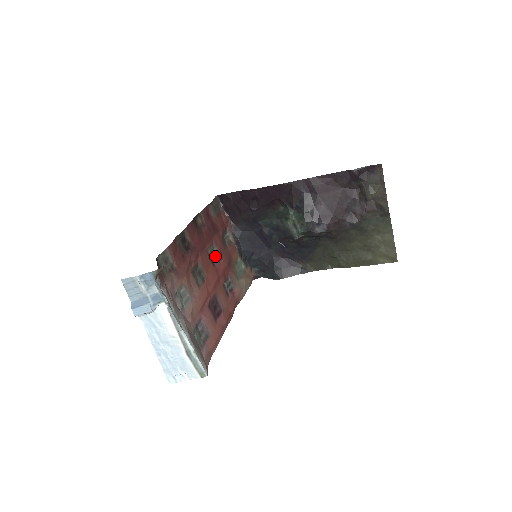
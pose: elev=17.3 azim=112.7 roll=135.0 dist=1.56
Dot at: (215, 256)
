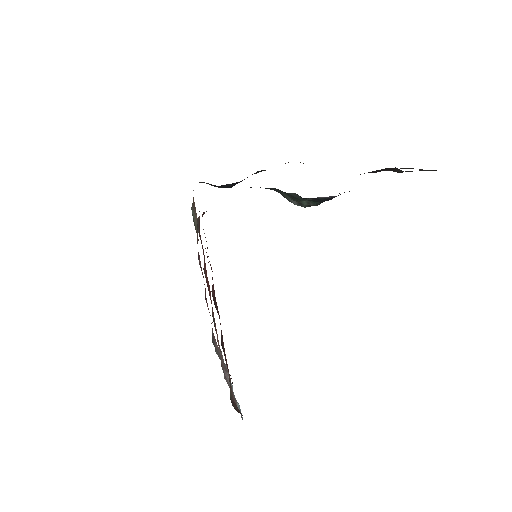
Dot at: occluded
